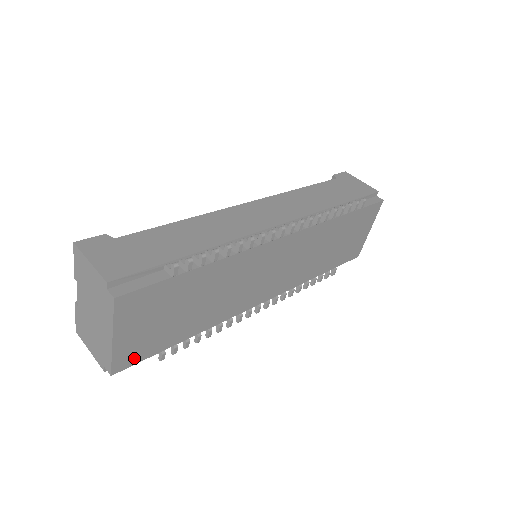
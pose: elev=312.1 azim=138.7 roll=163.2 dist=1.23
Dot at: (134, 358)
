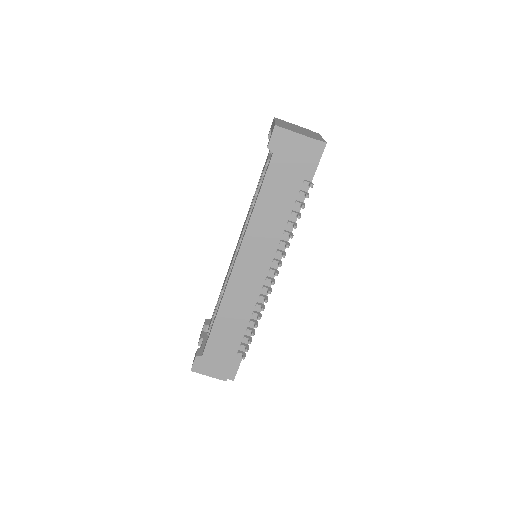
Dot at: occluded
